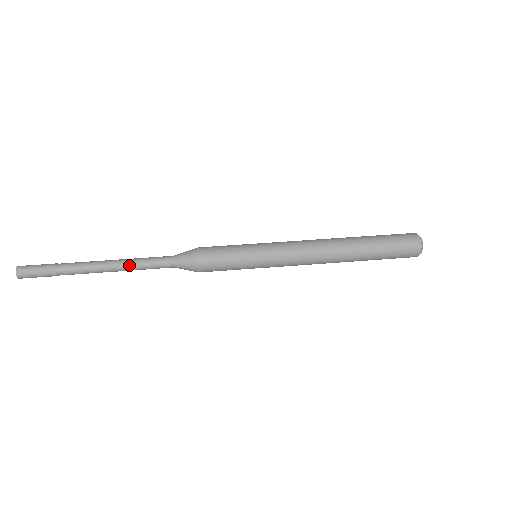
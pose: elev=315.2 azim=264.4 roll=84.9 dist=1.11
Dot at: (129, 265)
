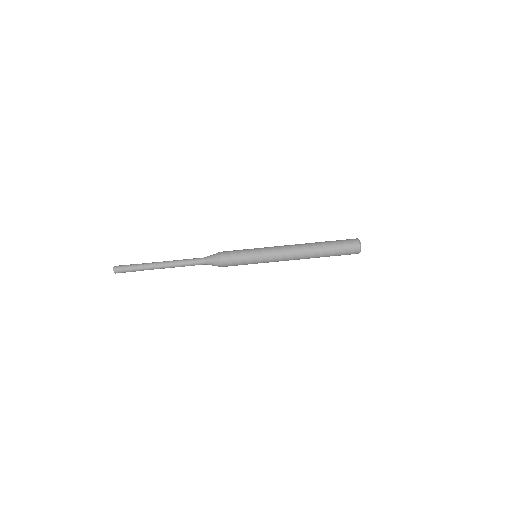
Dot at: (179, 266)
